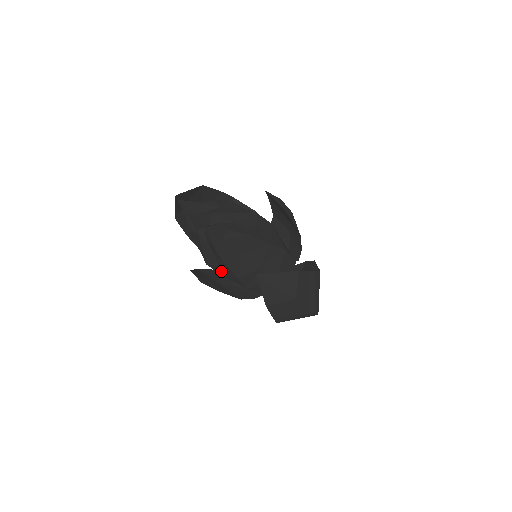
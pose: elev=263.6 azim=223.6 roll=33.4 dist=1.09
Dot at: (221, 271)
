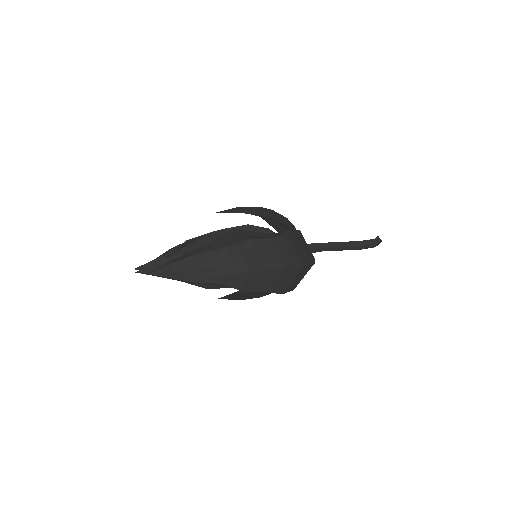
Dot at: (224, 286)
